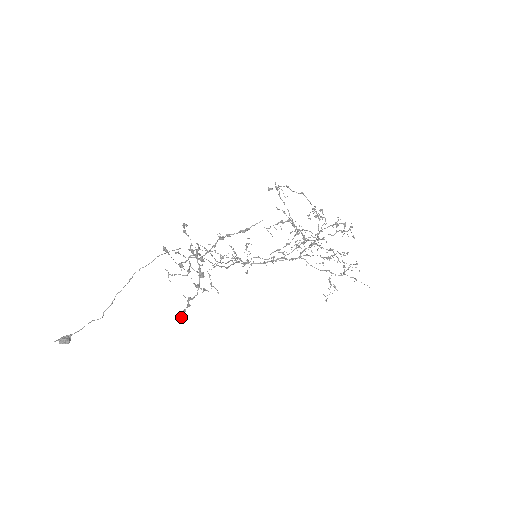
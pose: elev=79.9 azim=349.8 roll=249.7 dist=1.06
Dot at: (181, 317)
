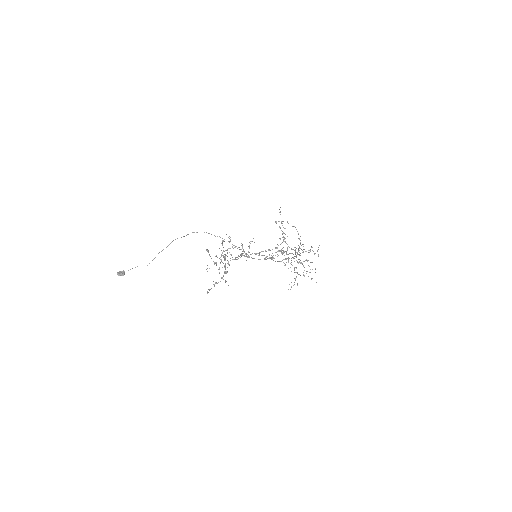
Dot at: (208, 292)
